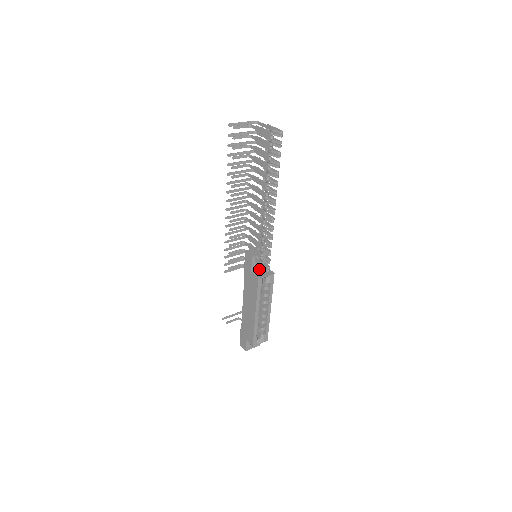
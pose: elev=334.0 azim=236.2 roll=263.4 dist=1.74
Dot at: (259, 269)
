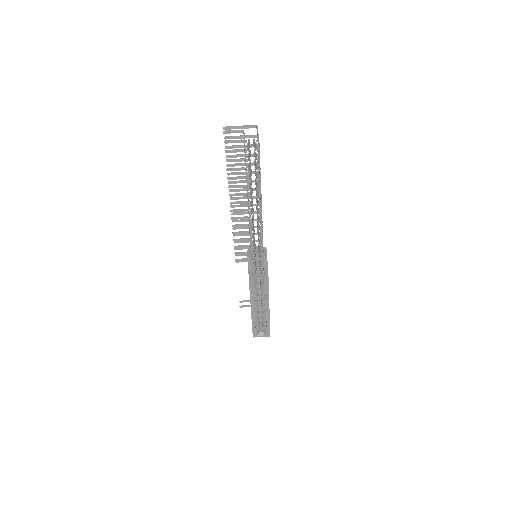
Dot at: (252, 270)
